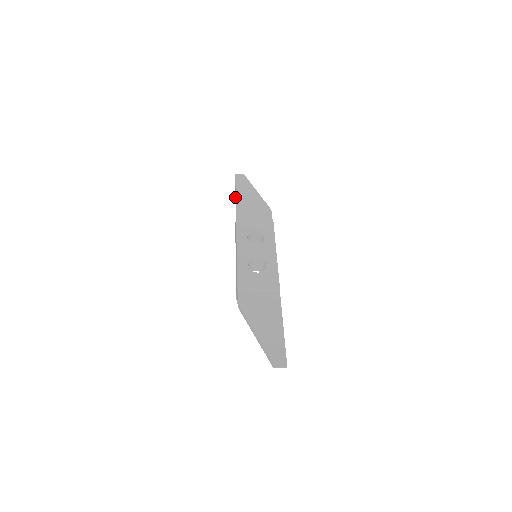
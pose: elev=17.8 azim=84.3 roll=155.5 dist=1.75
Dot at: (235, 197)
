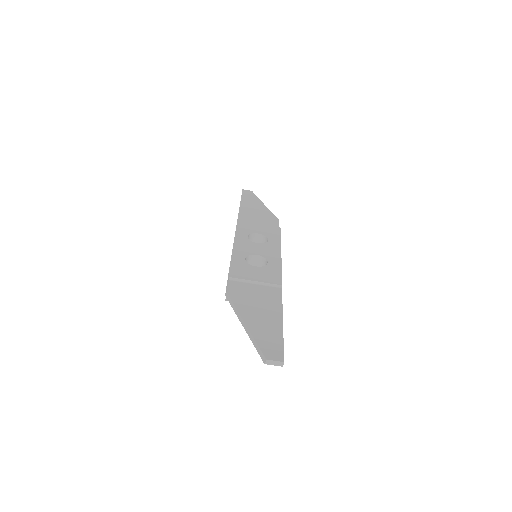
Dot at: occluded
